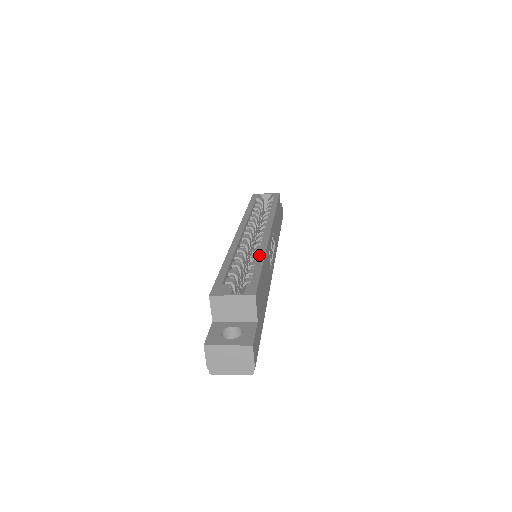
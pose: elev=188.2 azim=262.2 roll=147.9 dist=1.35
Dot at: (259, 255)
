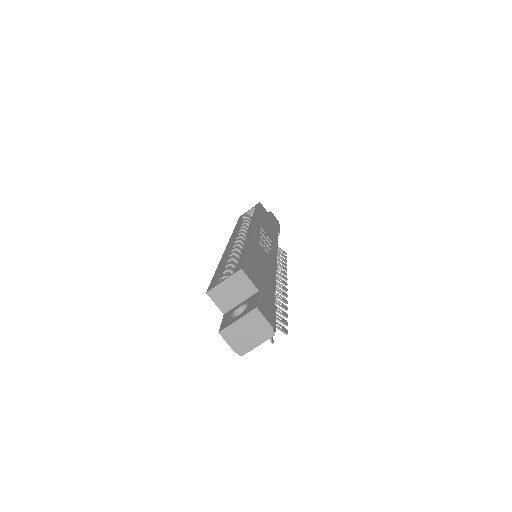
Dot at: (244, 245)
